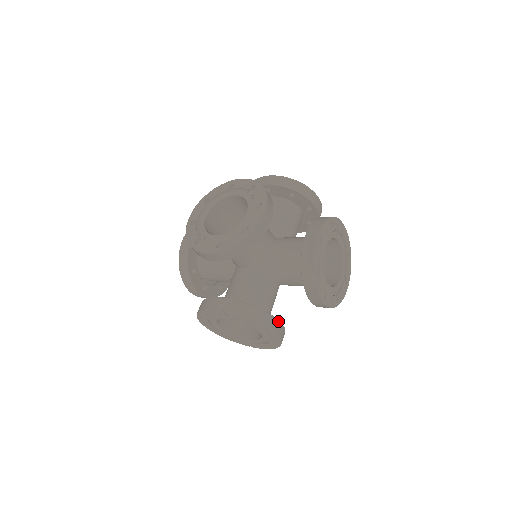
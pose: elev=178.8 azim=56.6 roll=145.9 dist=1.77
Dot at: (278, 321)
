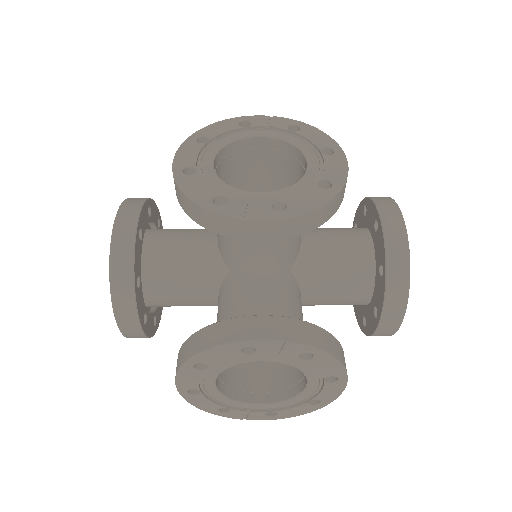
Dot at: occluded
